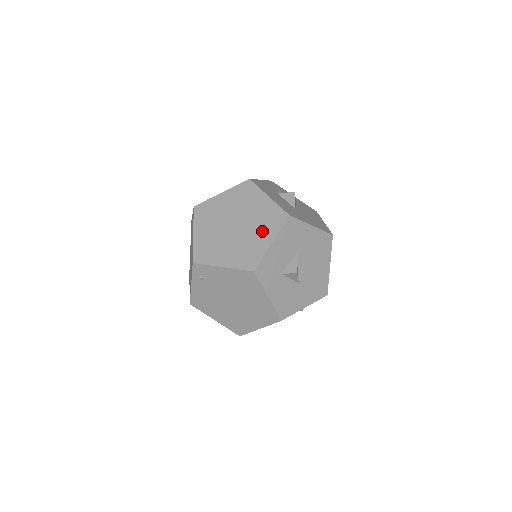
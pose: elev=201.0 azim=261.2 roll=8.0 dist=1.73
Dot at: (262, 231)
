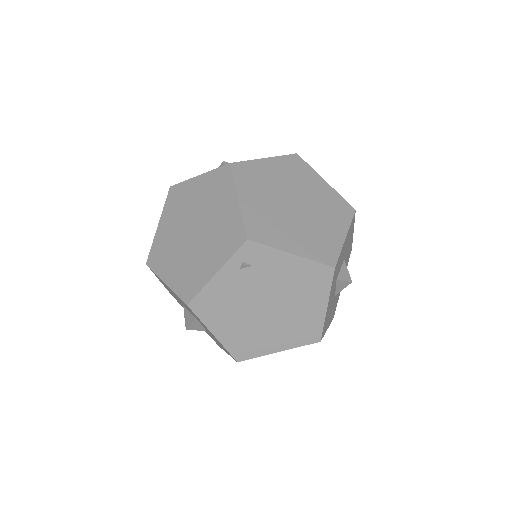
Dot at: (331, 220)
